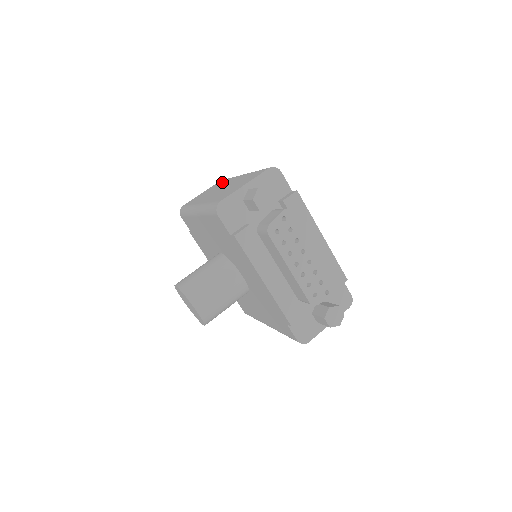
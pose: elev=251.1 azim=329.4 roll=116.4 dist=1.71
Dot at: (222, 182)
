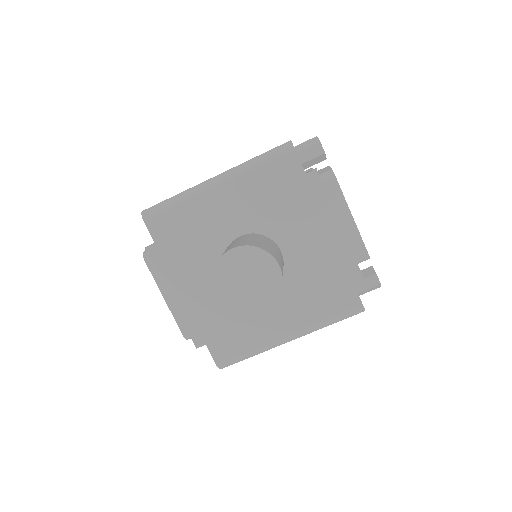
Dot at: occluded
